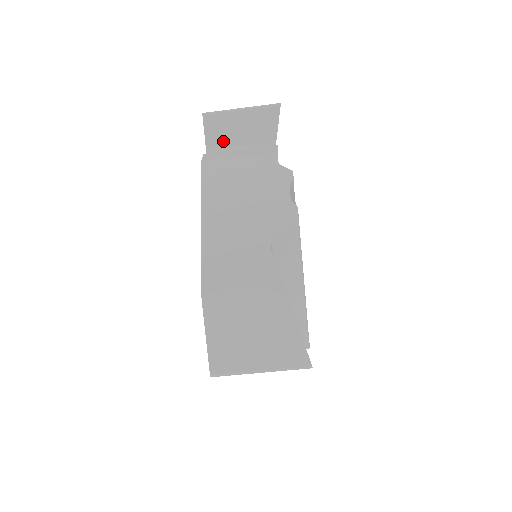
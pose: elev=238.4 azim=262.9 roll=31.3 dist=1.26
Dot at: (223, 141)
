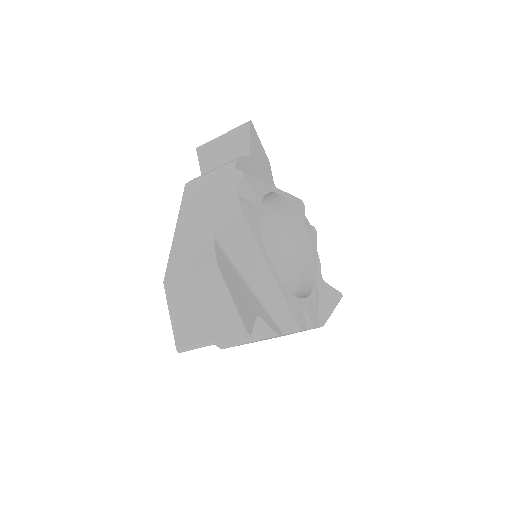
Dot at: (212, 165)
